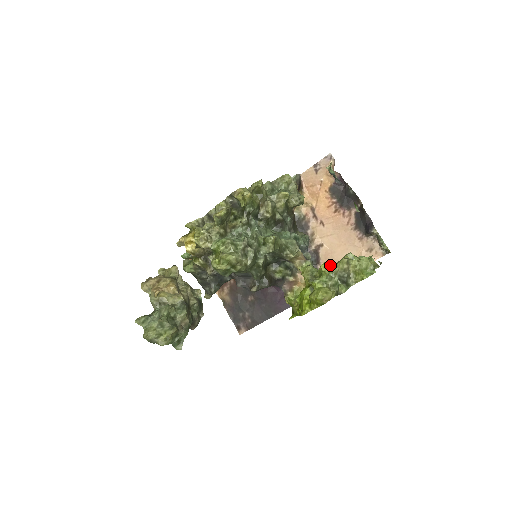
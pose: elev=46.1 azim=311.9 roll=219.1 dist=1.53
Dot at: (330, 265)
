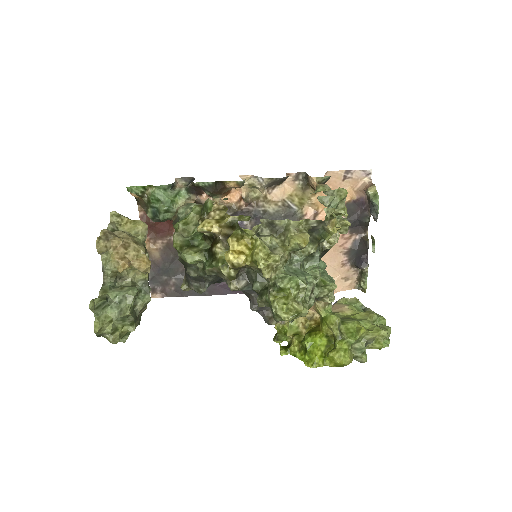
Dot at: (367, 331)
